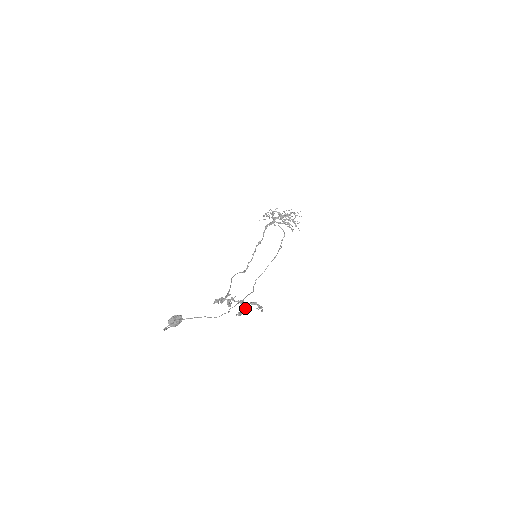
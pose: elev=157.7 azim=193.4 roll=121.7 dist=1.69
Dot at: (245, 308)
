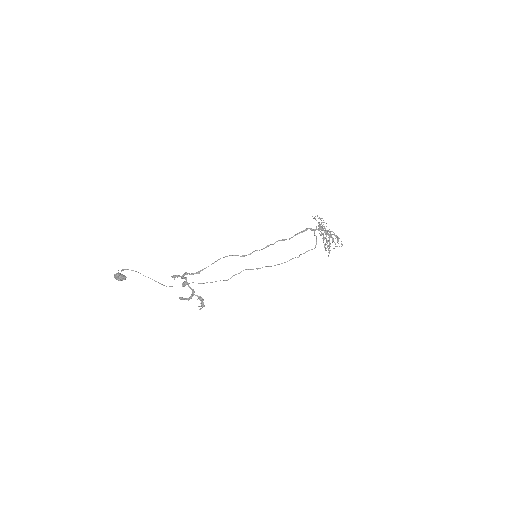
Dot at: (190, 298)
